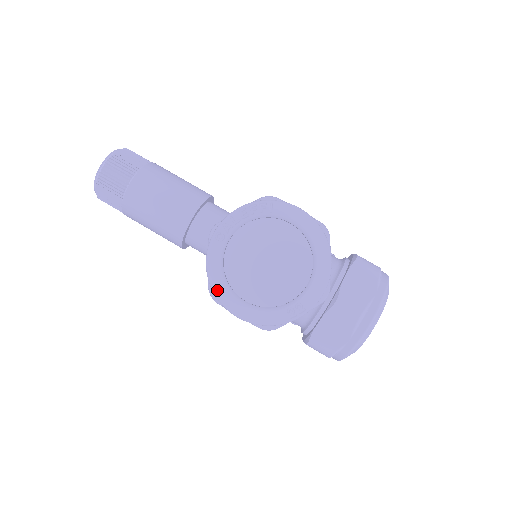
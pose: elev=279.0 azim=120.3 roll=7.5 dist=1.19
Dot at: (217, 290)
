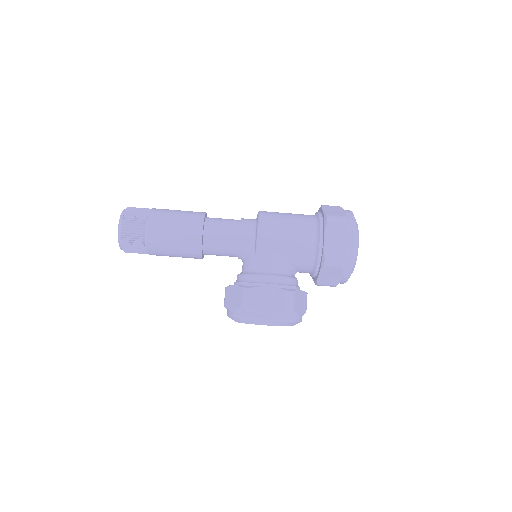
Dot at: occluded
